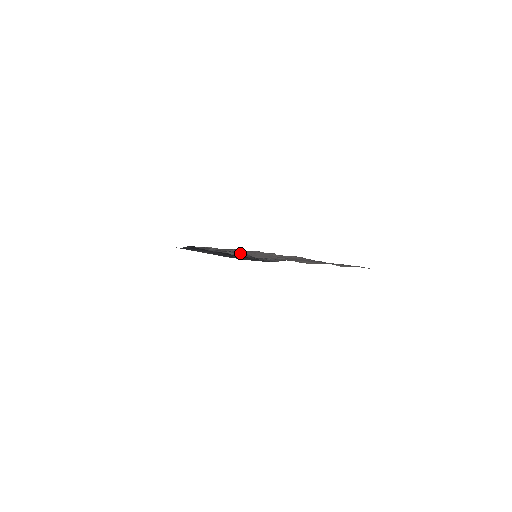
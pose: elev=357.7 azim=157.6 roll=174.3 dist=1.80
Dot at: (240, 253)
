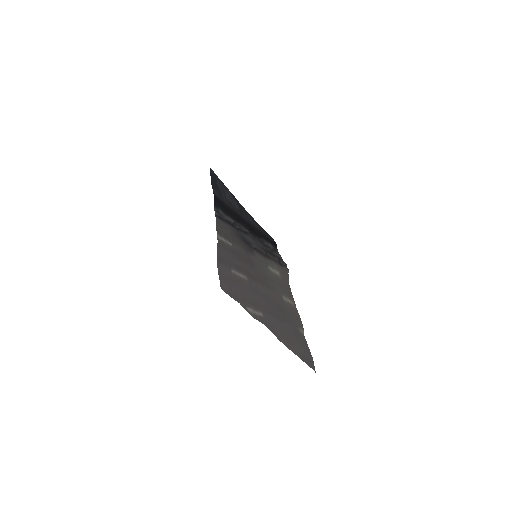
Dot at: occluded
